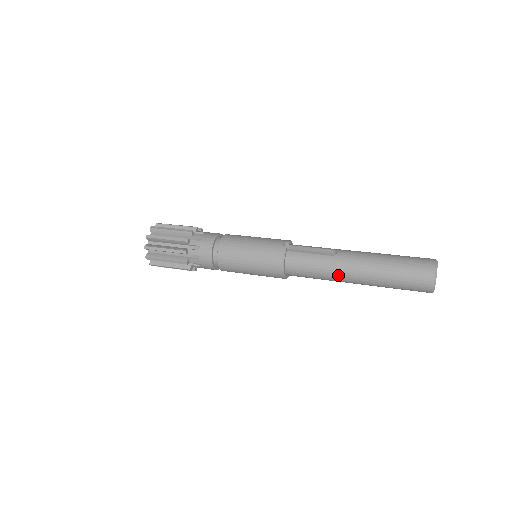
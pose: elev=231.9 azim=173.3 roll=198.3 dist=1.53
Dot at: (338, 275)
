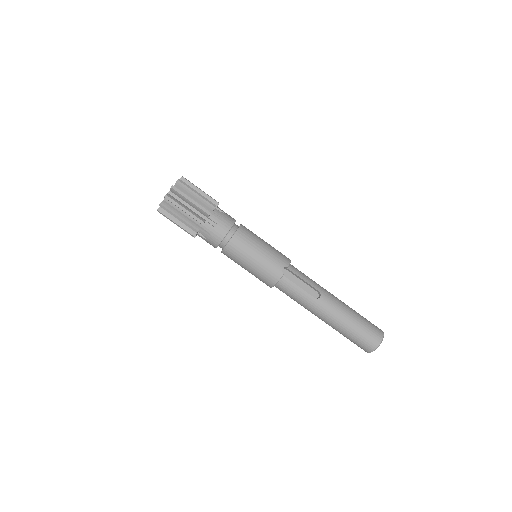
Dot at: (311, 311)
